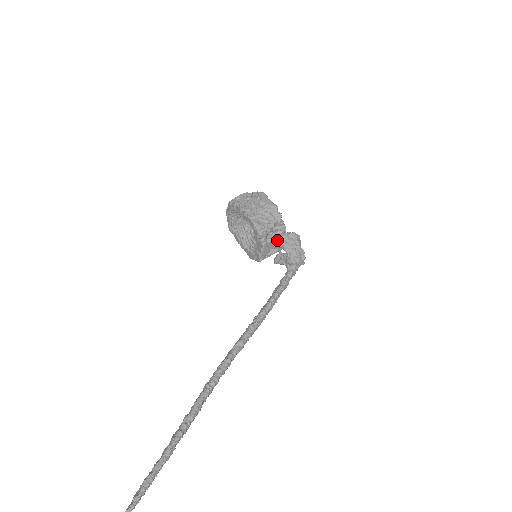
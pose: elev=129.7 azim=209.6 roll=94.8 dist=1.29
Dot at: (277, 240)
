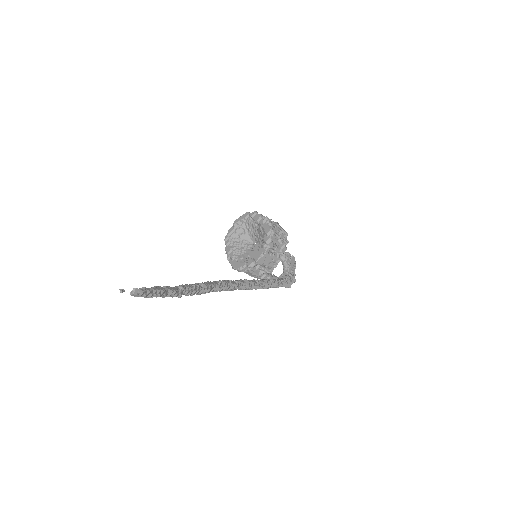
Dot at: (273, 260)
